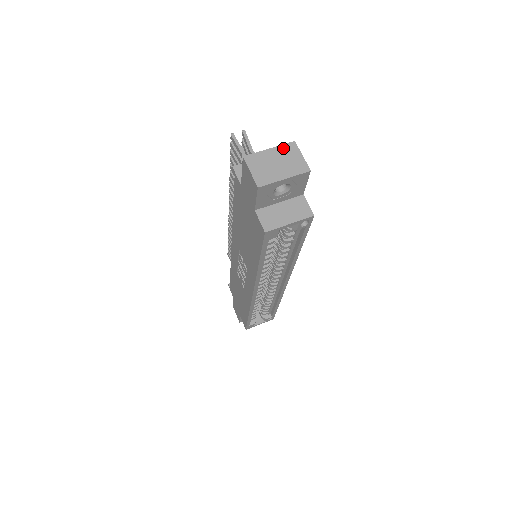
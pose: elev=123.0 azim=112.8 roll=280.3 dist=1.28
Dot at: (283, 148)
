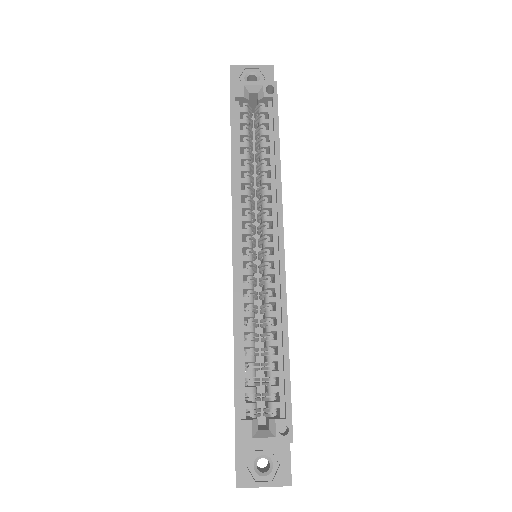
Dot at: occluded
